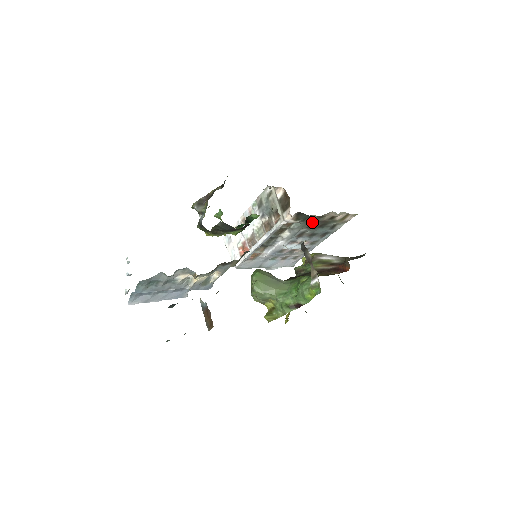
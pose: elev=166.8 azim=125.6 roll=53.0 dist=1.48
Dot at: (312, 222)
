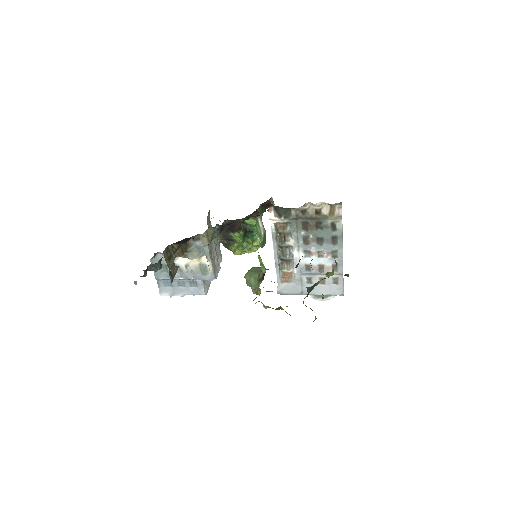
Dot at: (301, 220)
